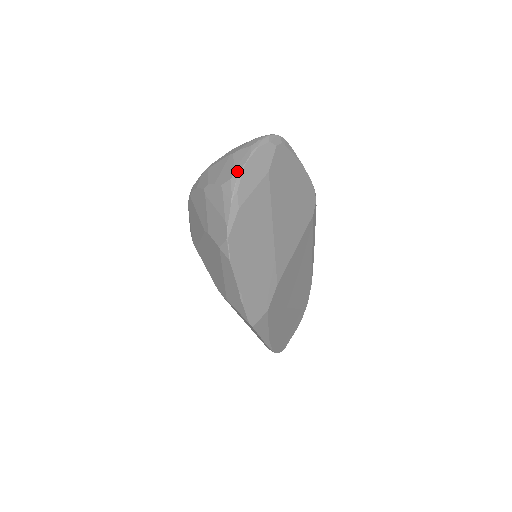
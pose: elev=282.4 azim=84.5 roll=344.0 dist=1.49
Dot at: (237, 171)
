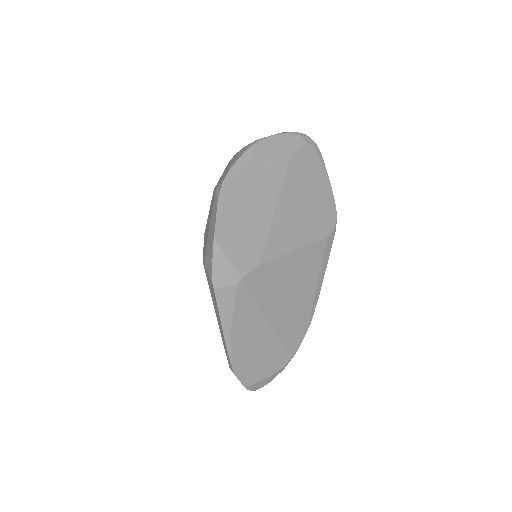
Dot at: (261, 138)
